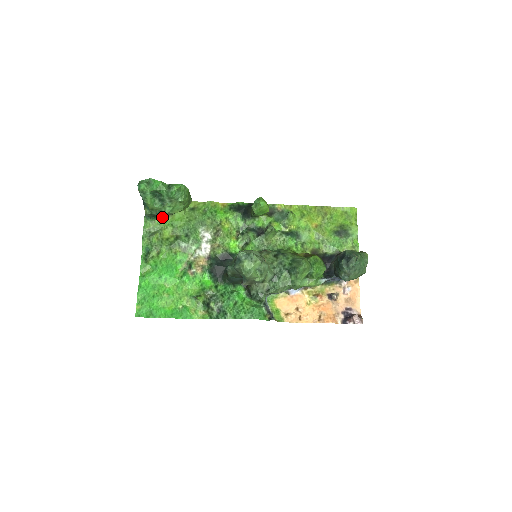
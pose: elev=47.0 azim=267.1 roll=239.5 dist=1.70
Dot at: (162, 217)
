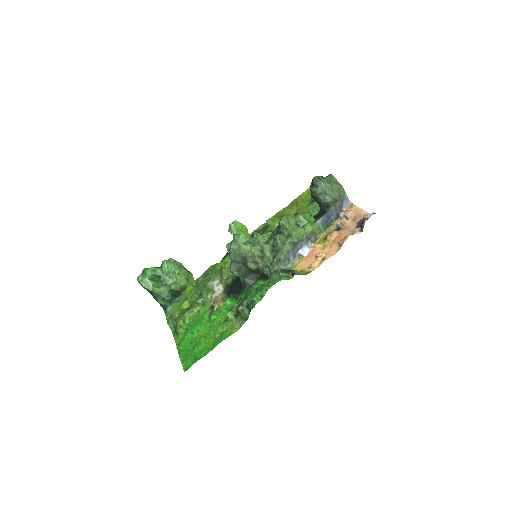
Dot at: (177, 301)
